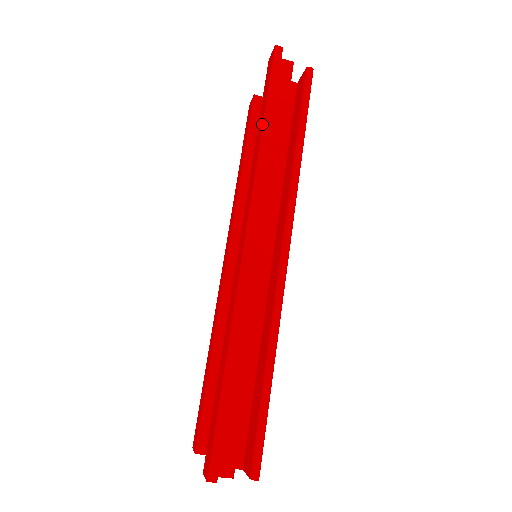
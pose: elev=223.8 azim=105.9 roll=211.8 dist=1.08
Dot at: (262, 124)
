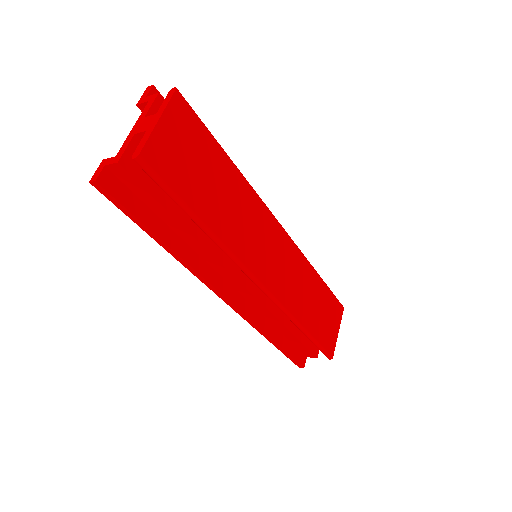
Dot at: (158, 242)
